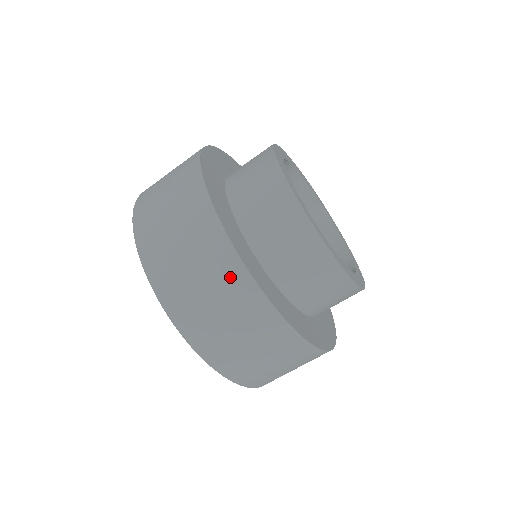
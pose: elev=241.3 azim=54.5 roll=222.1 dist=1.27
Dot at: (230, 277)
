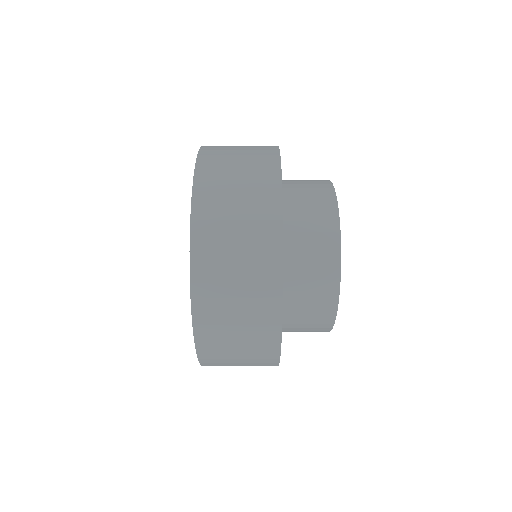
Dot at: (265, 329)
